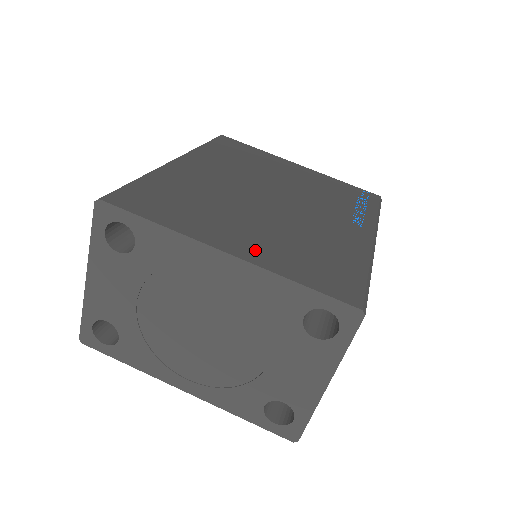
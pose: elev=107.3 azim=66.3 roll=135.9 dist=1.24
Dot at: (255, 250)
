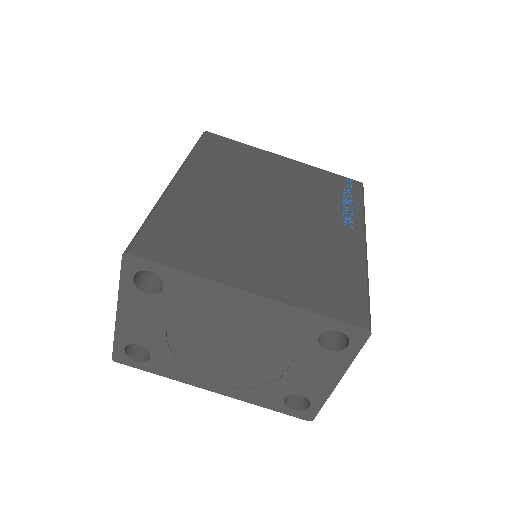
Dot at: (272, 283)
